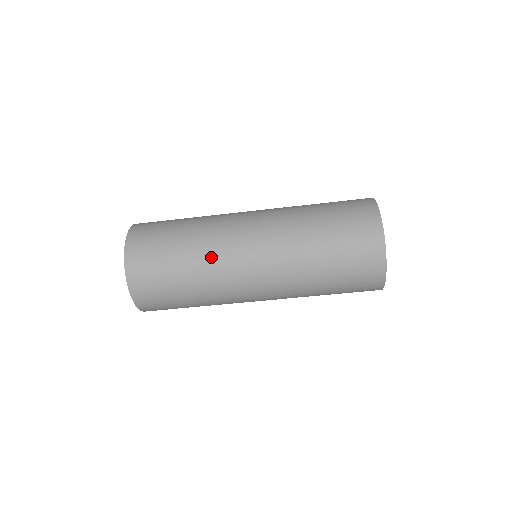
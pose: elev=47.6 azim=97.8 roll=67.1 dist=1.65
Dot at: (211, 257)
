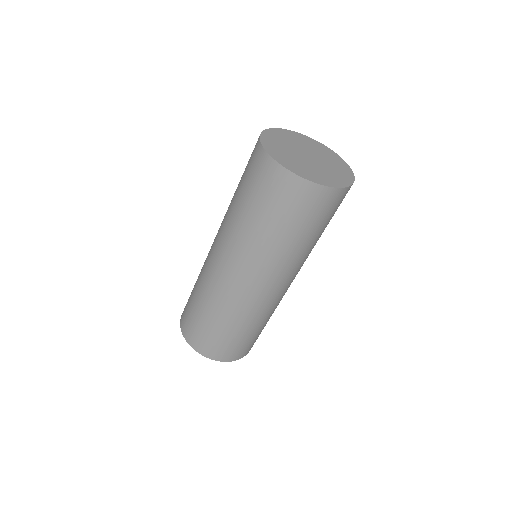
Dot at: (241, 312)
